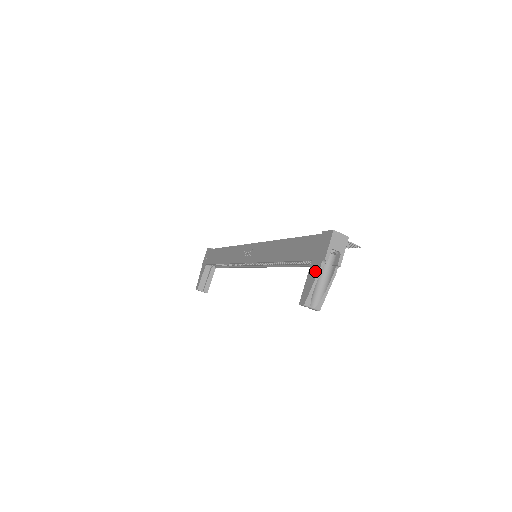
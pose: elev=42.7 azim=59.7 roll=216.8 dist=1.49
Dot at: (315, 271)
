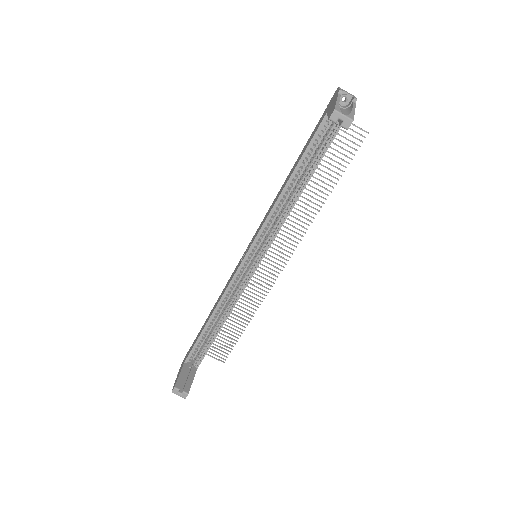
Dot at: (334, 101)
